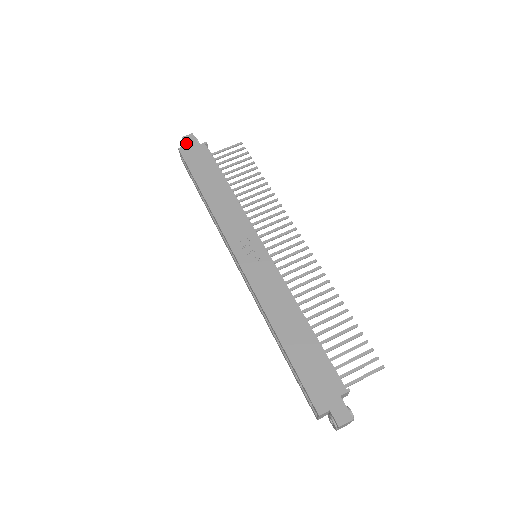
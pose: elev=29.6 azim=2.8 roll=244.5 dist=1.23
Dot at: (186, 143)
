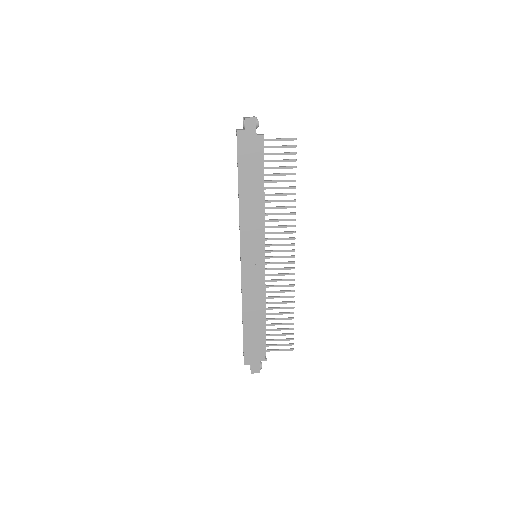
Dot at: (246, 128)
